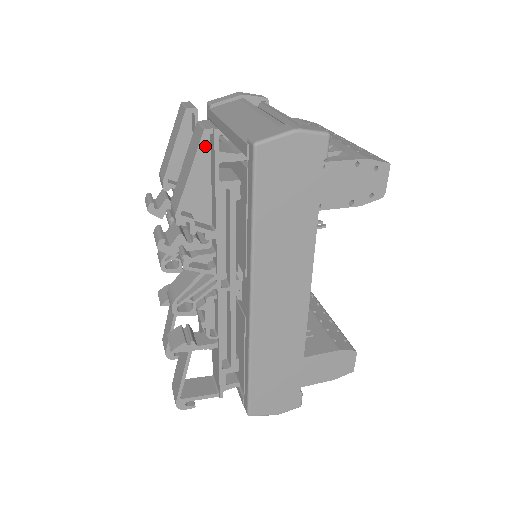
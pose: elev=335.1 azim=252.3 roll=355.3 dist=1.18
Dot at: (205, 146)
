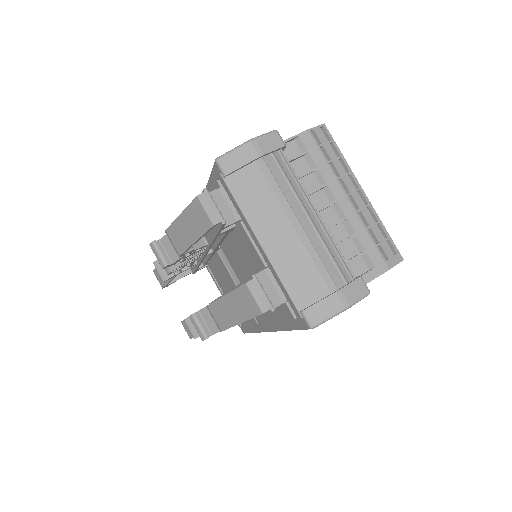
Dot at: occluded
